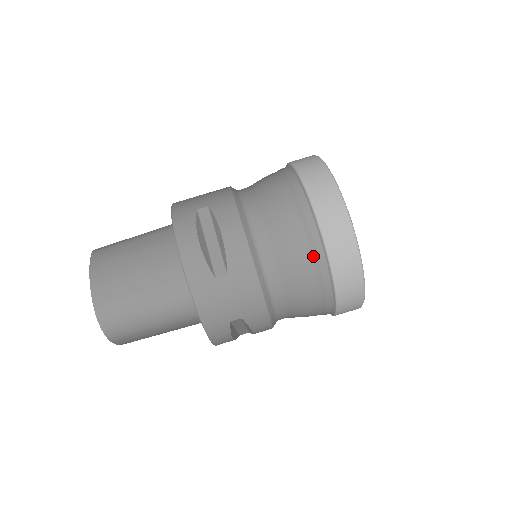
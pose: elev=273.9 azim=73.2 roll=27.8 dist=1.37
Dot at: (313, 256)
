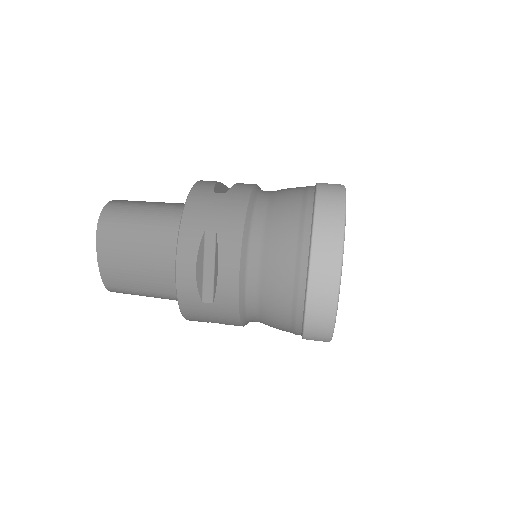
Dot at: (303, 201)
